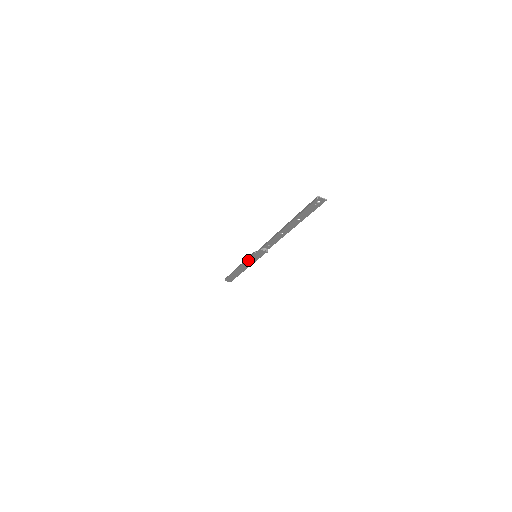
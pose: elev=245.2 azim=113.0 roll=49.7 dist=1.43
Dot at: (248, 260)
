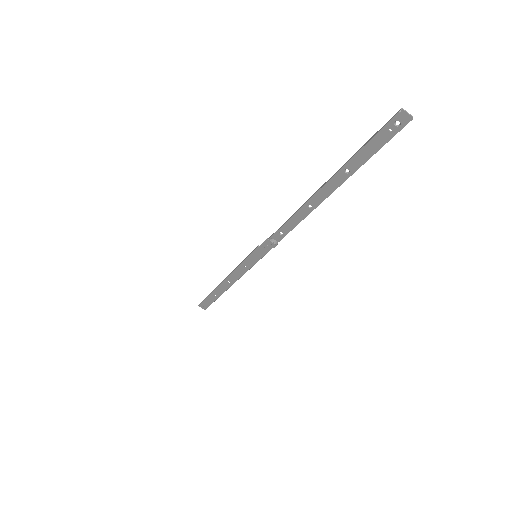
Dot at: (243, 263)
